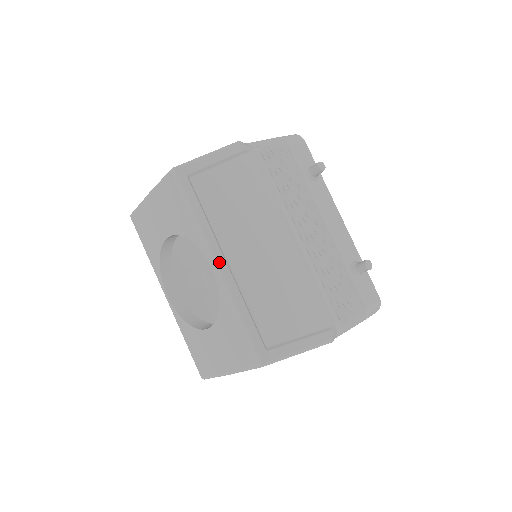
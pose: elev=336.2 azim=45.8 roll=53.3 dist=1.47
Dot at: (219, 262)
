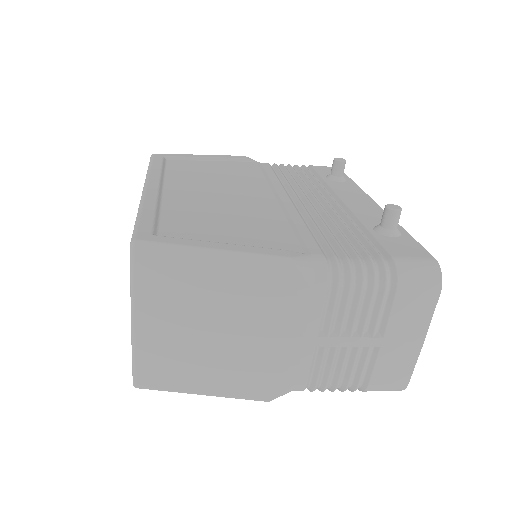
Dot at: (150, 185)
